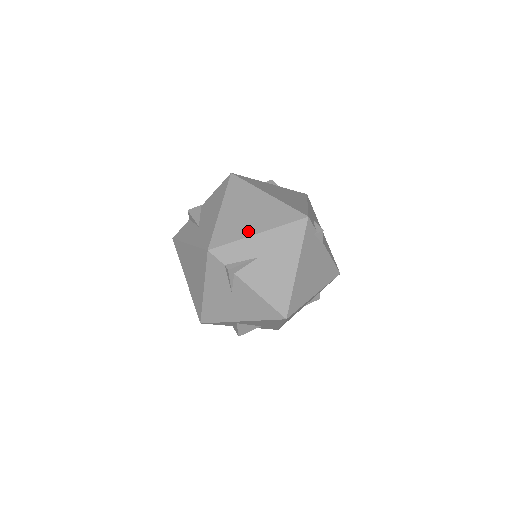
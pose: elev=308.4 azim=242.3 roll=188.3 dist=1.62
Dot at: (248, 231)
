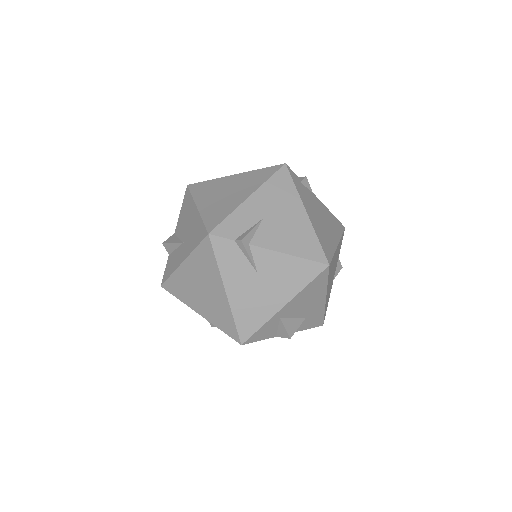
Dot at: (237, 201)
